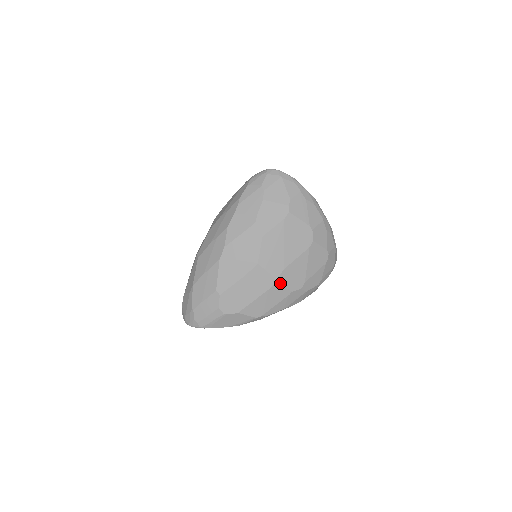
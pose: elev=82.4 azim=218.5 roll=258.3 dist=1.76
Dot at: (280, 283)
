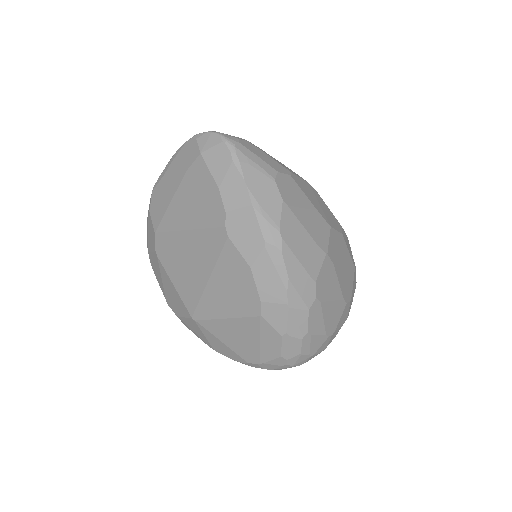
Dot at: (324, 260)
